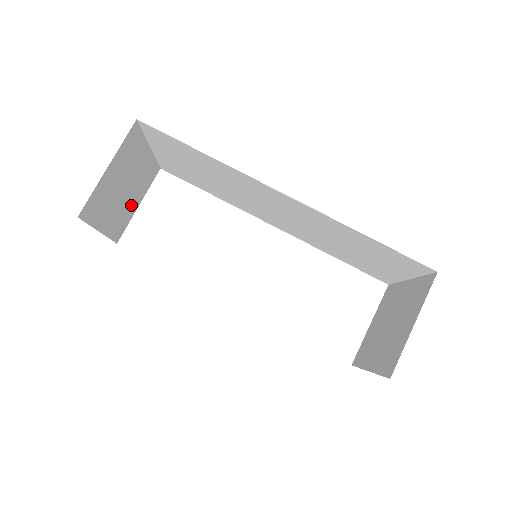
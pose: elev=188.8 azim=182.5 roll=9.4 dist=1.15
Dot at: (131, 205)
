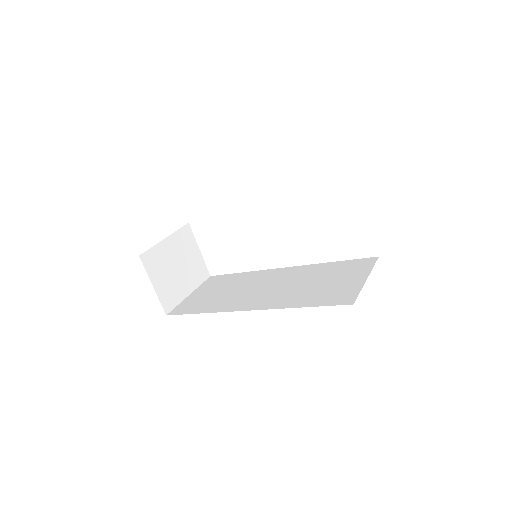
Dot at: (193, 259)
